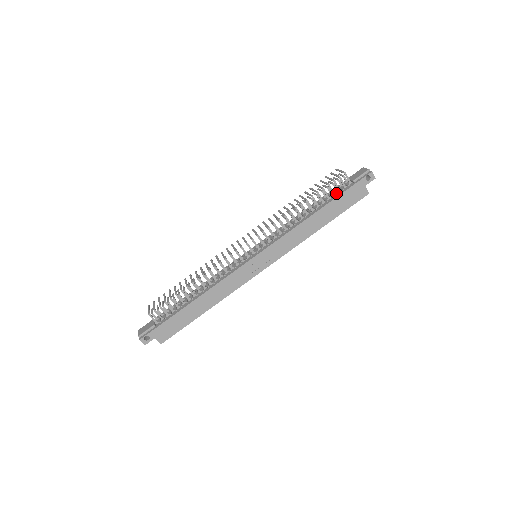
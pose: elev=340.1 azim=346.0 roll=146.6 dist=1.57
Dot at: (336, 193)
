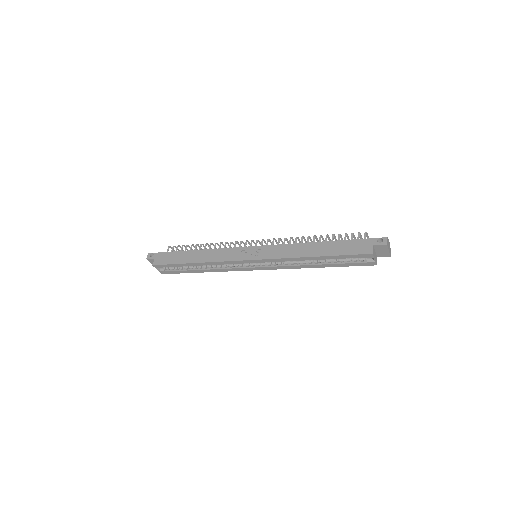
Dot at: occluded
